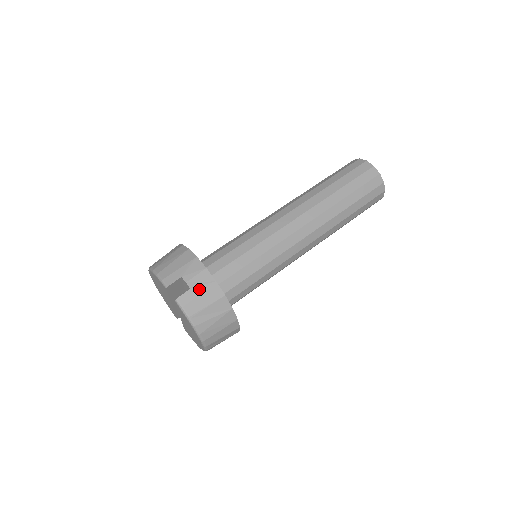
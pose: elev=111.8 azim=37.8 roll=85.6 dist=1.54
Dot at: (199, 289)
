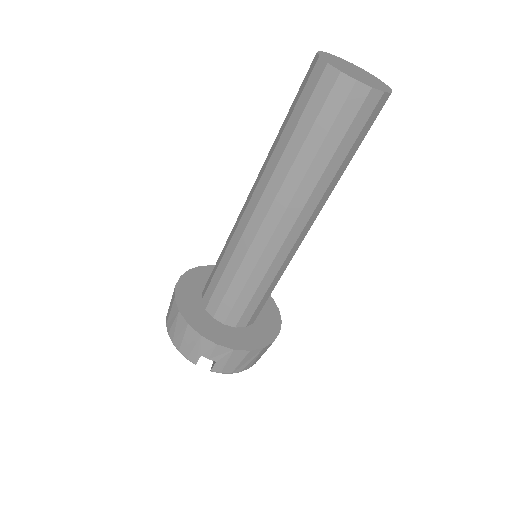
Dot at: (223, 359)
